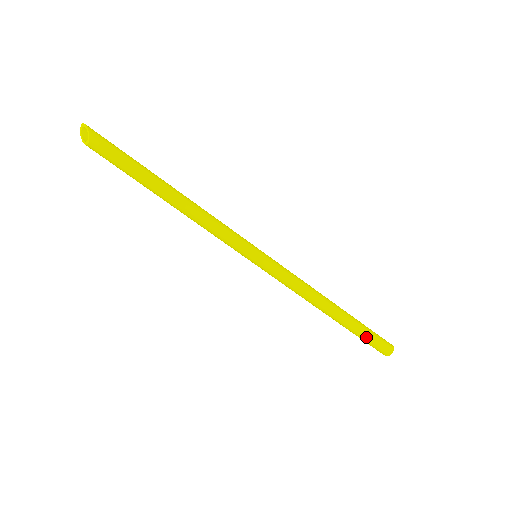
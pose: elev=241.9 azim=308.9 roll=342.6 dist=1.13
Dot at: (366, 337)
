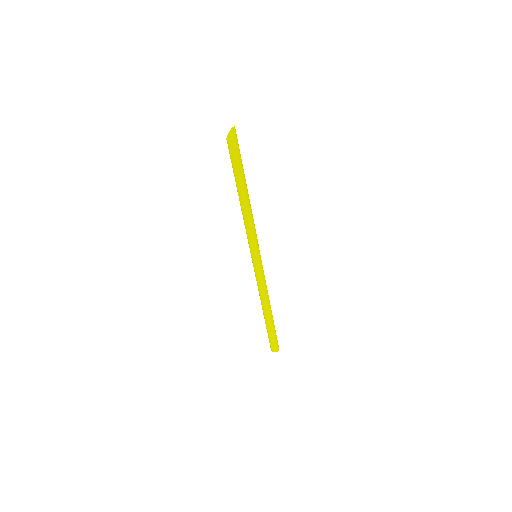
Dot at: (269, 335)
